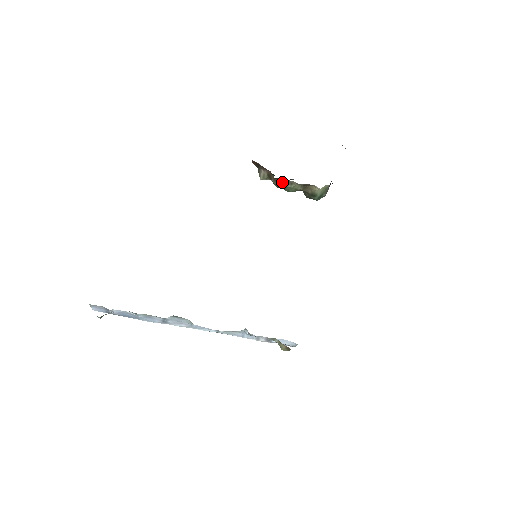
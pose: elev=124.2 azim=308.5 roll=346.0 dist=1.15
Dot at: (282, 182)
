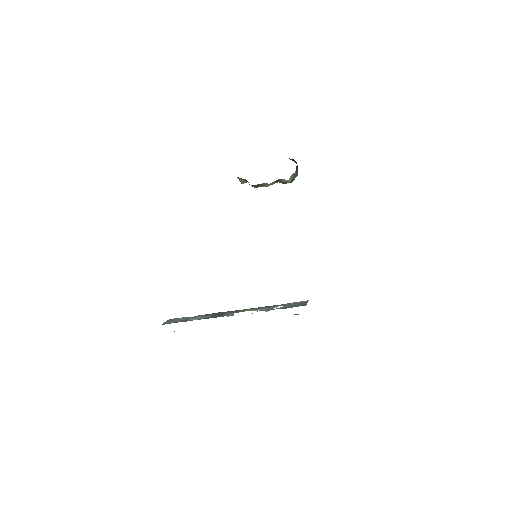
Dot at: (257, 186)
